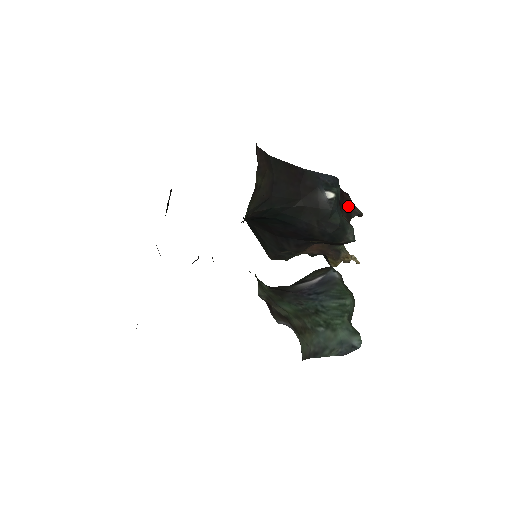
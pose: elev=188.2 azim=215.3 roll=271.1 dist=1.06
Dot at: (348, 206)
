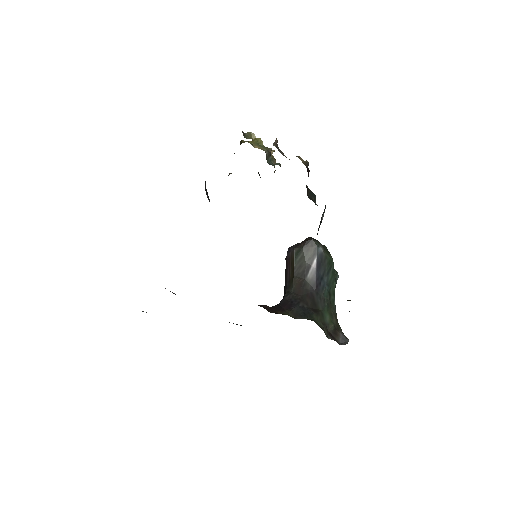
Dot at: occluded
